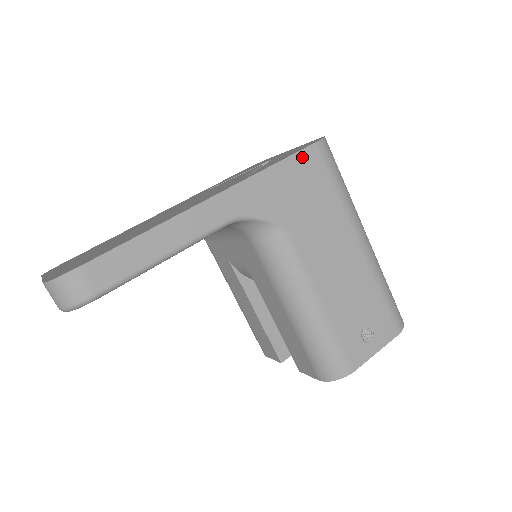
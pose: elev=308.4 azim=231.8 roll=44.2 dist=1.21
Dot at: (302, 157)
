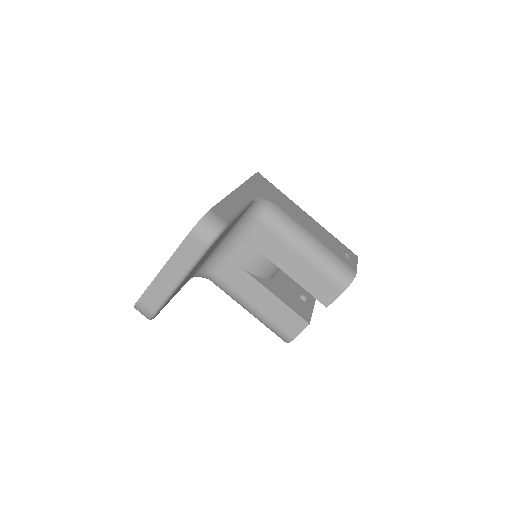
Dot at: (257, 177)
